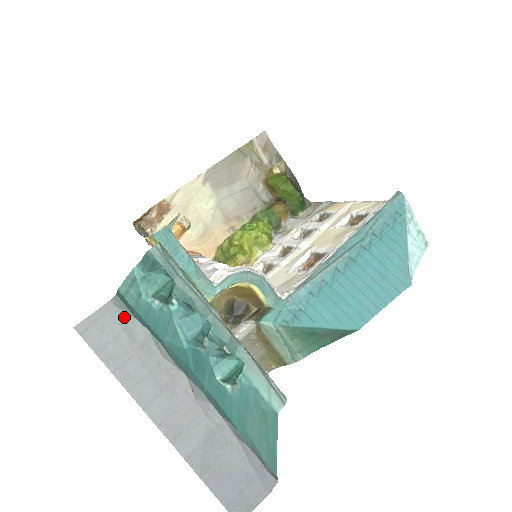
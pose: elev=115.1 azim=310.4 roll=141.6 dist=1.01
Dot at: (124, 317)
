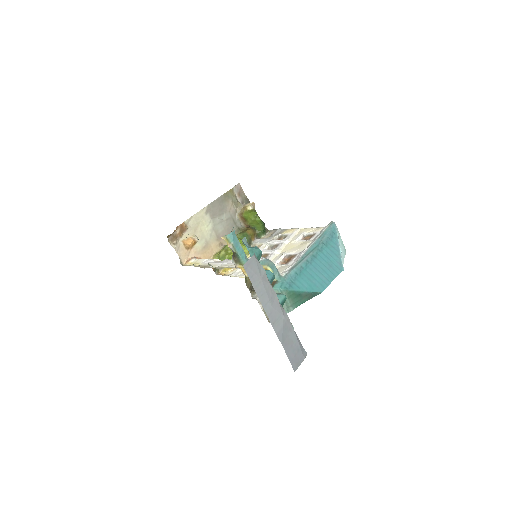
Dot at: (258, 263)
